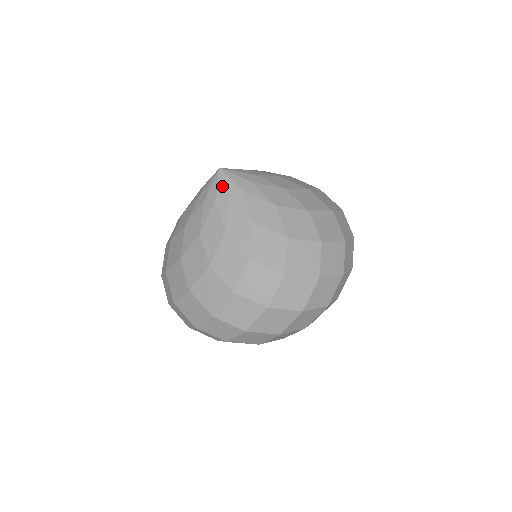
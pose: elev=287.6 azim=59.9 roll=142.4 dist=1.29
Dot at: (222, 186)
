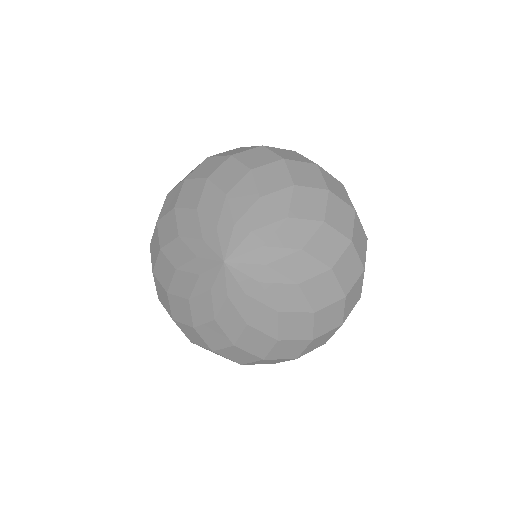
Dot at: (232, 282)
